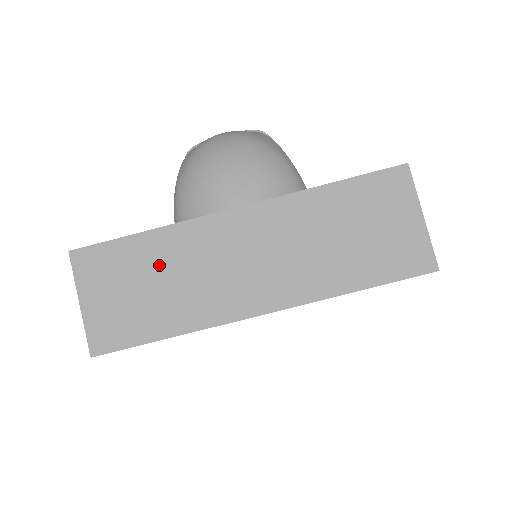
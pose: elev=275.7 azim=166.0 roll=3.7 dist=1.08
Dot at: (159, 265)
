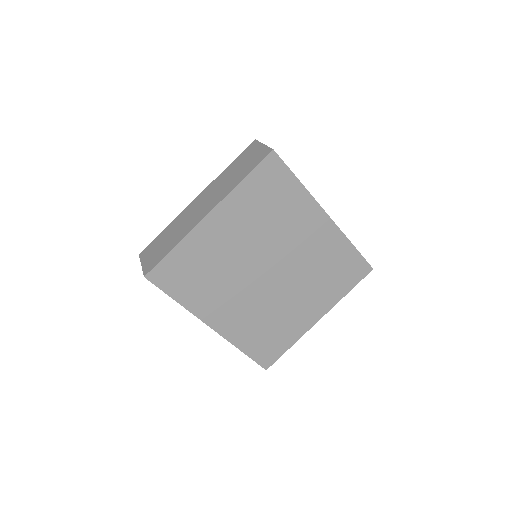
Dot at: (170, 232)
